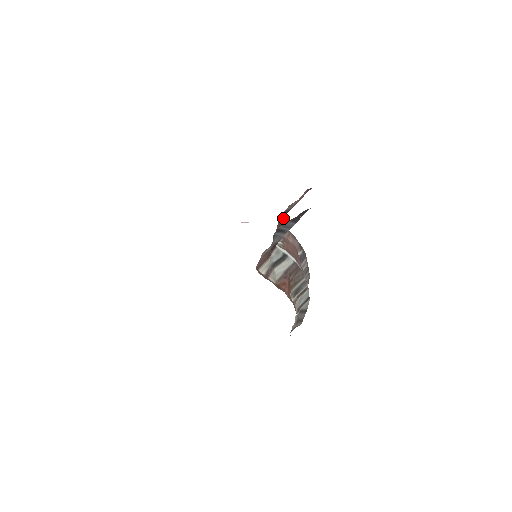
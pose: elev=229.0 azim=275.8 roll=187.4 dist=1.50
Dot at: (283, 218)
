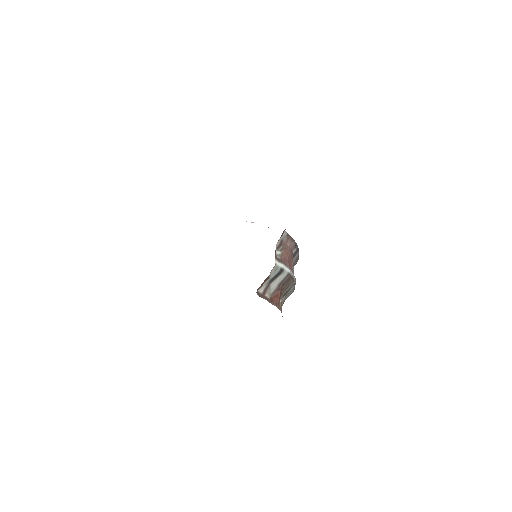
Dot at: occluded
